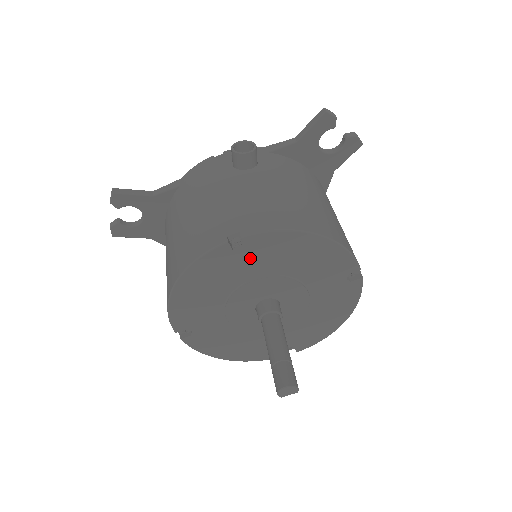
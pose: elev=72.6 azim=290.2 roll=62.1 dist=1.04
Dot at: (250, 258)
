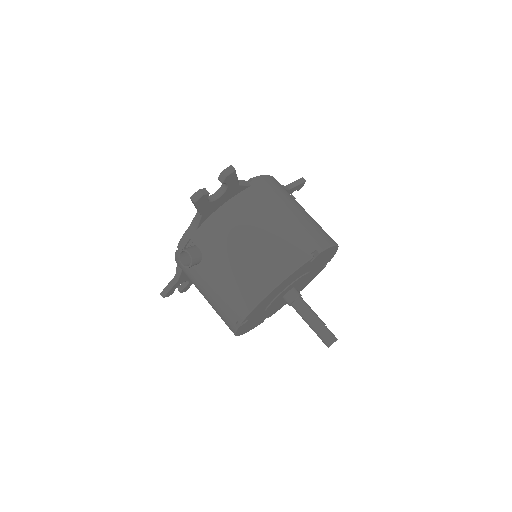
Dot at: (255, 314)
